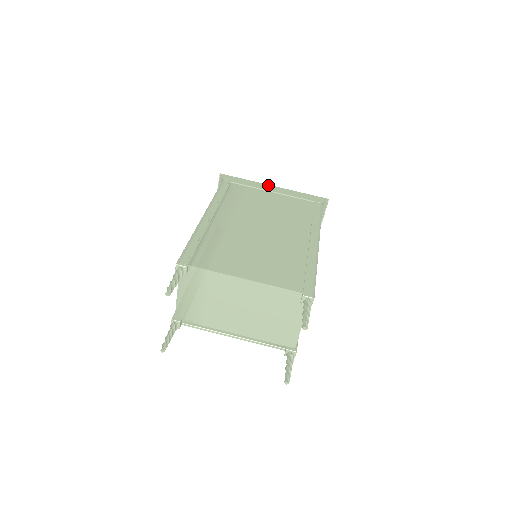
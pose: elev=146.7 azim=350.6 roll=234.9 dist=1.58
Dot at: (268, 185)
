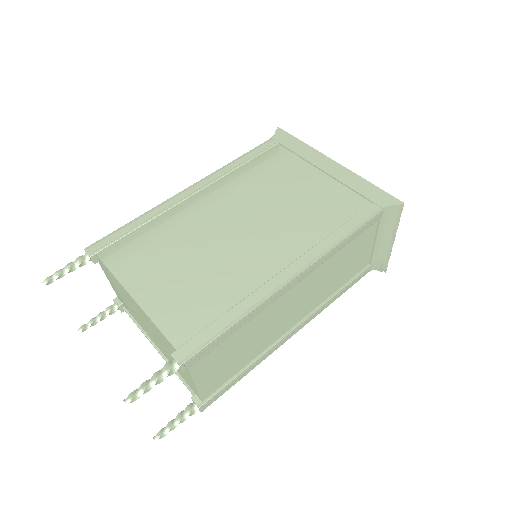
Dot at: (327, 158)
